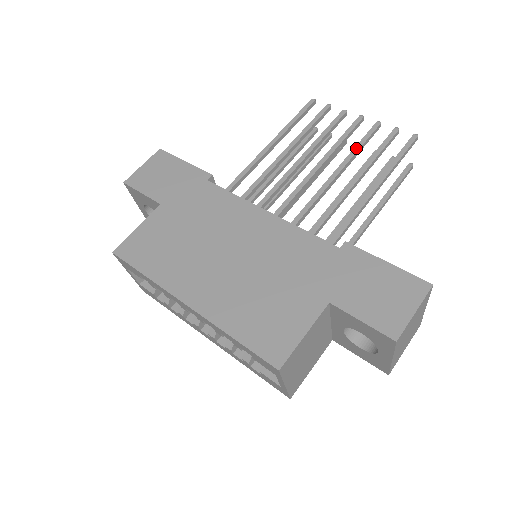
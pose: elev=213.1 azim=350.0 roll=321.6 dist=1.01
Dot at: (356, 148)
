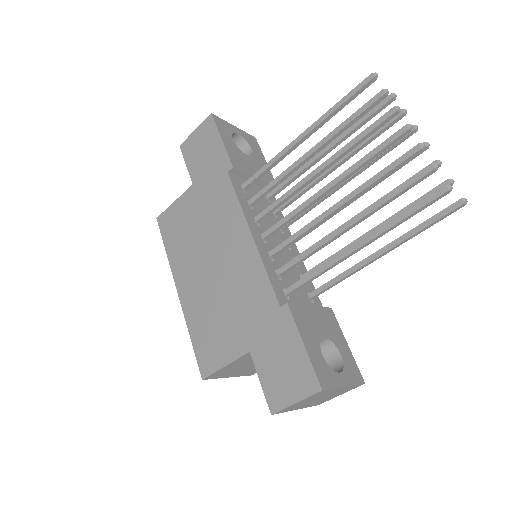
Dot at: (372, 179)
